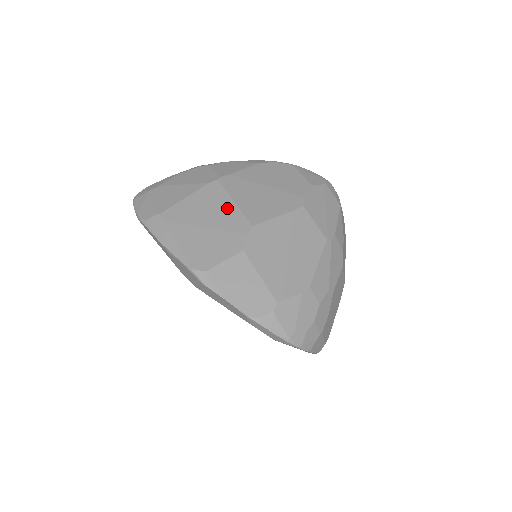
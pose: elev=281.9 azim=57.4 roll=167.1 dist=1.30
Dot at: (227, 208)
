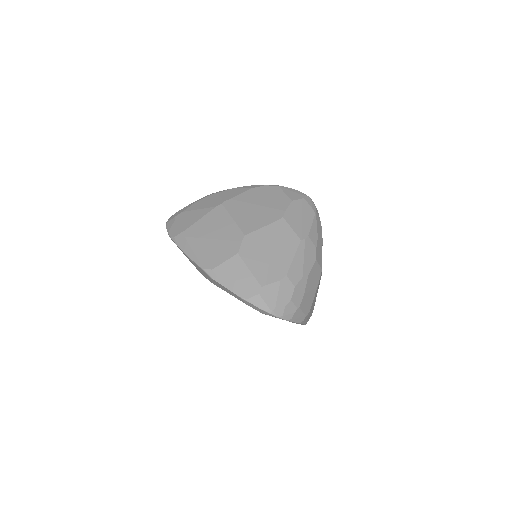
Dot at: (228, 224)
